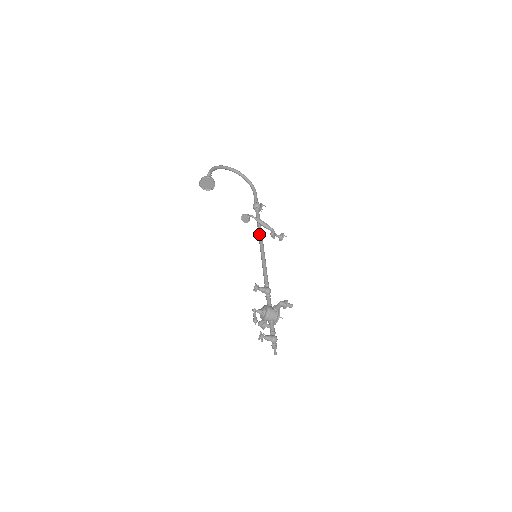
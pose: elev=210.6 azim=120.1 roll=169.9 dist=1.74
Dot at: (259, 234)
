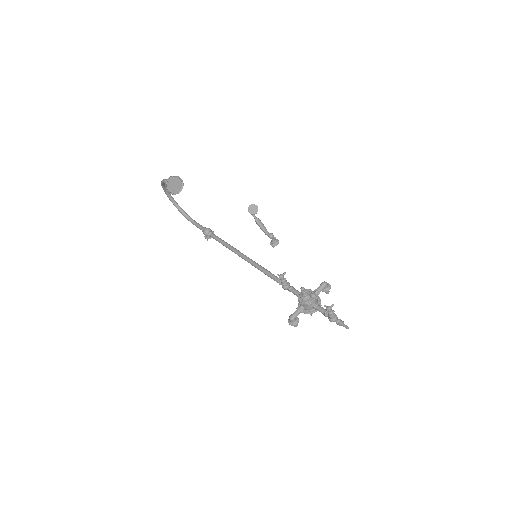
Dot at: (234, 248)
